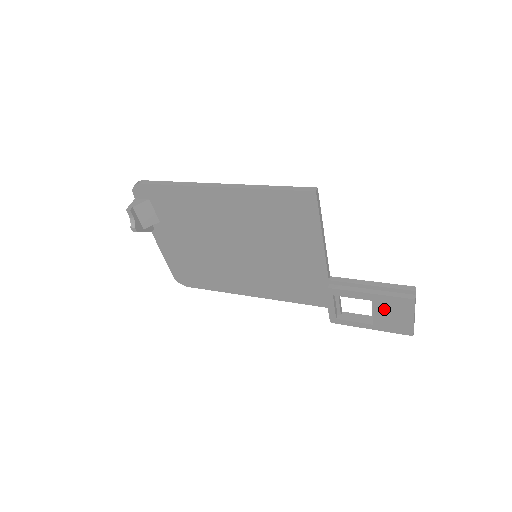
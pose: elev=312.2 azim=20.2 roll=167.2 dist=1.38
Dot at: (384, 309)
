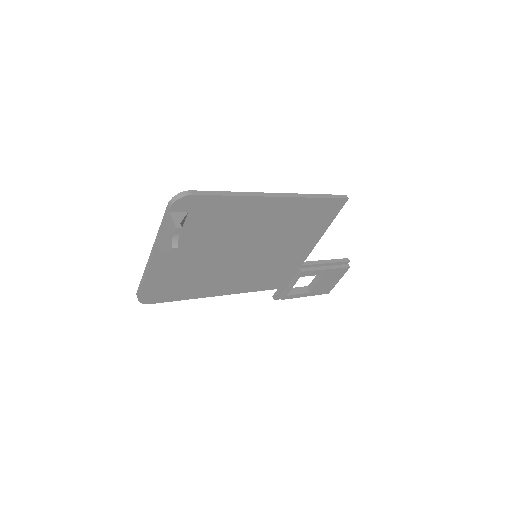
Dot at: (326, 279)
